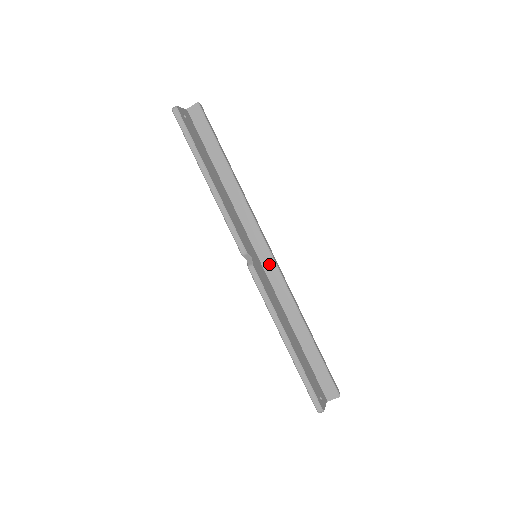
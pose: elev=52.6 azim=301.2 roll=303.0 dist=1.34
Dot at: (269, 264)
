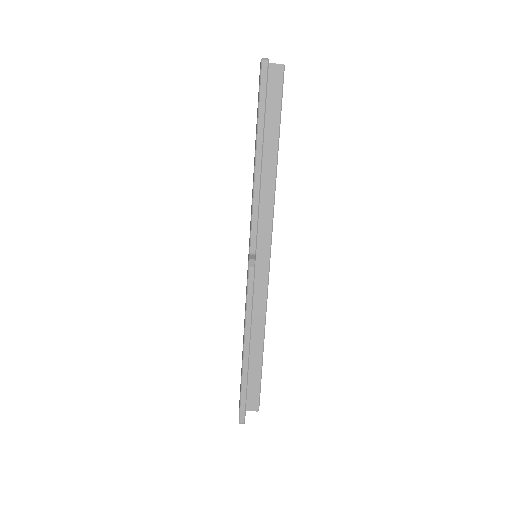
Dot at: (262, 268)
